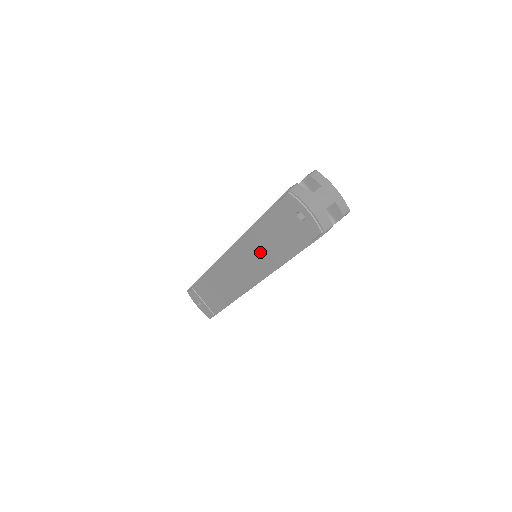
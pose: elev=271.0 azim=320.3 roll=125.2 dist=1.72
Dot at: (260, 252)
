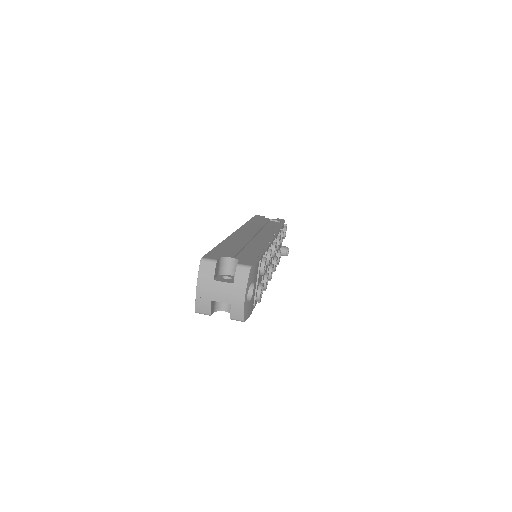
Dot at: occluded
